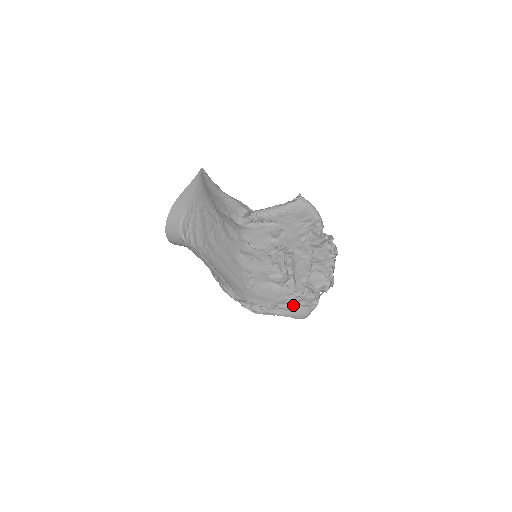
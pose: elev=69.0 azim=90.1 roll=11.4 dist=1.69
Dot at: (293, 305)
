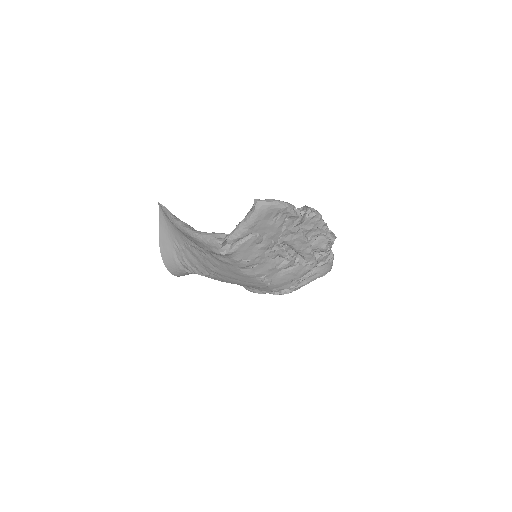
Dot at: (314, 270)
